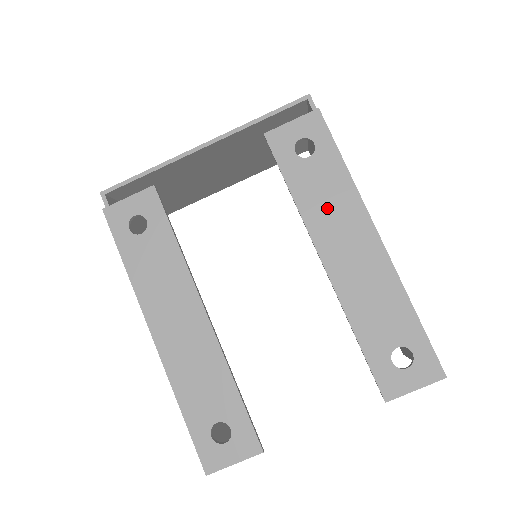
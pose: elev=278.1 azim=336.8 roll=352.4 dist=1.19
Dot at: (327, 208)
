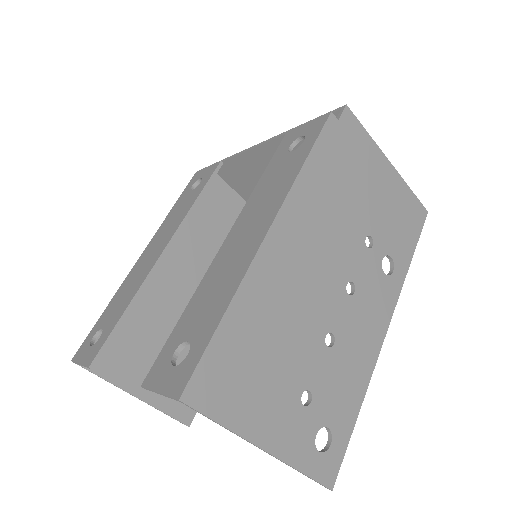
Dot at: (265, 195)
